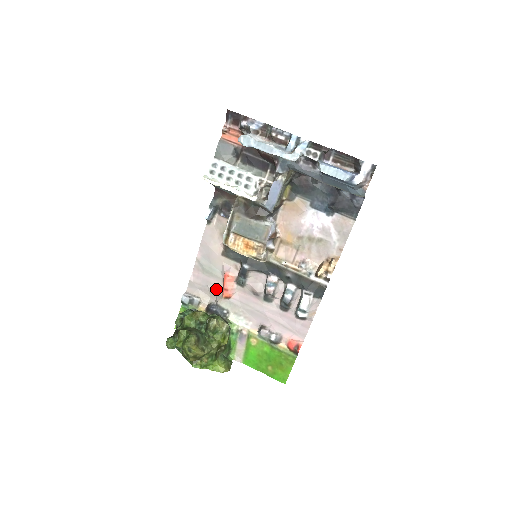
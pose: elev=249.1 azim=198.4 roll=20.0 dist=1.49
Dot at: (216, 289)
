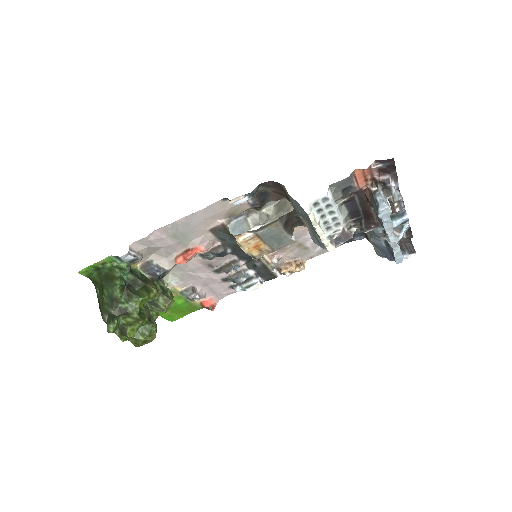
Dot at: (170, 252)
